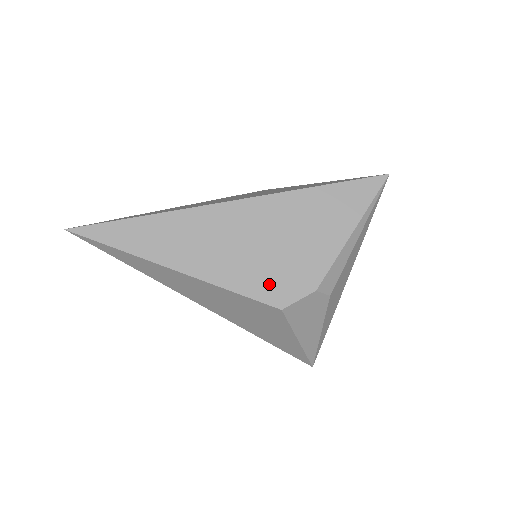
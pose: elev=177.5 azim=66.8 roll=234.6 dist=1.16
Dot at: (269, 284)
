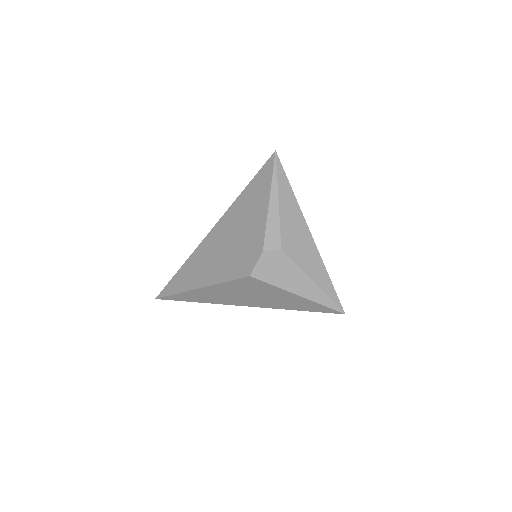
Dot at: (239, 265)
